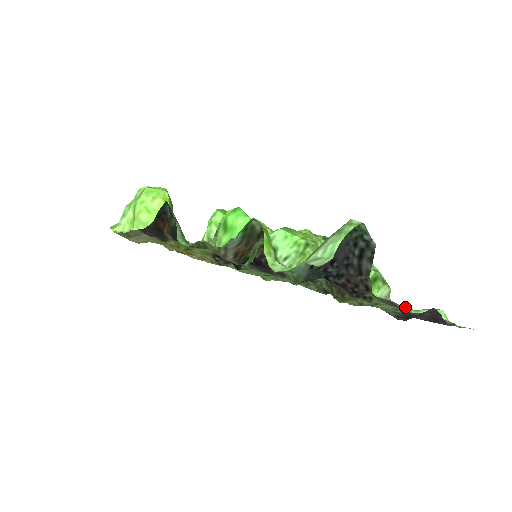
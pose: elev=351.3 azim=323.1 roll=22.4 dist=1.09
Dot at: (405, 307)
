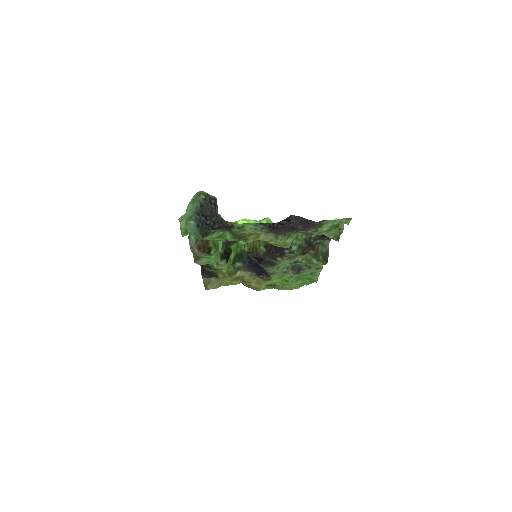
Dot at: (326, 232)
